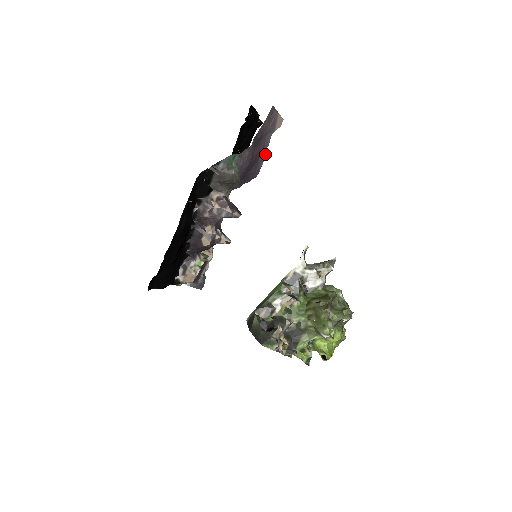
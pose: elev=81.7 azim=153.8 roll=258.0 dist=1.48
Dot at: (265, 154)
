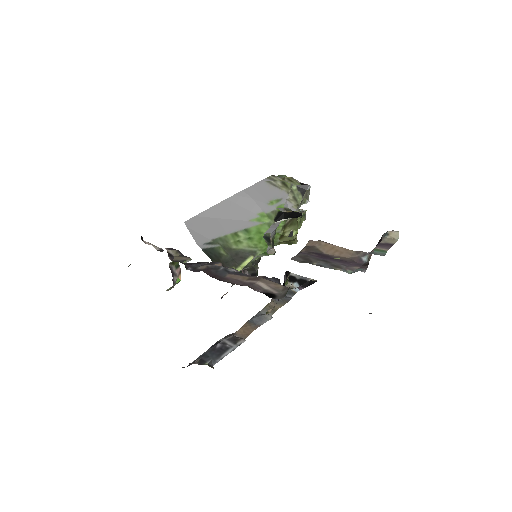
Dot at: (344, 249)
